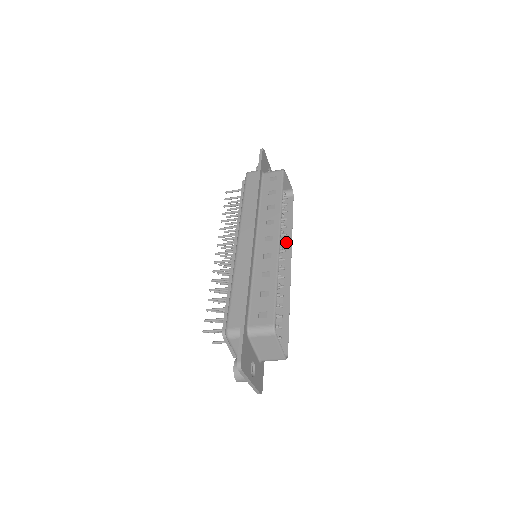
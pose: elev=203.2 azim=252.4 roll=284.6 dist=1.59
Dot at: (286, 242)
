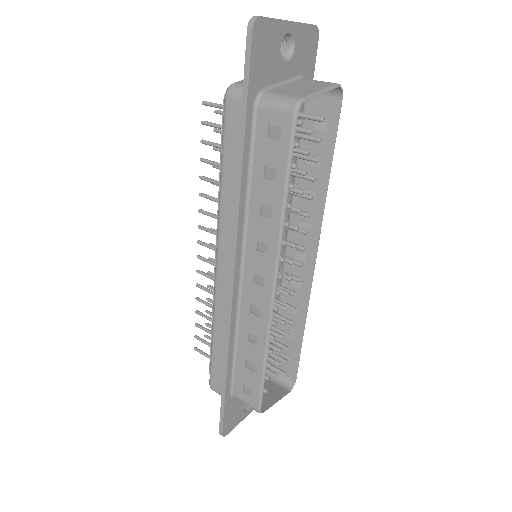
Dot at: (314, 213)
